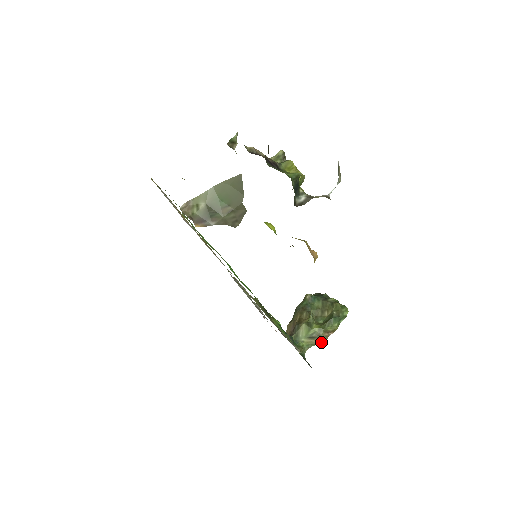
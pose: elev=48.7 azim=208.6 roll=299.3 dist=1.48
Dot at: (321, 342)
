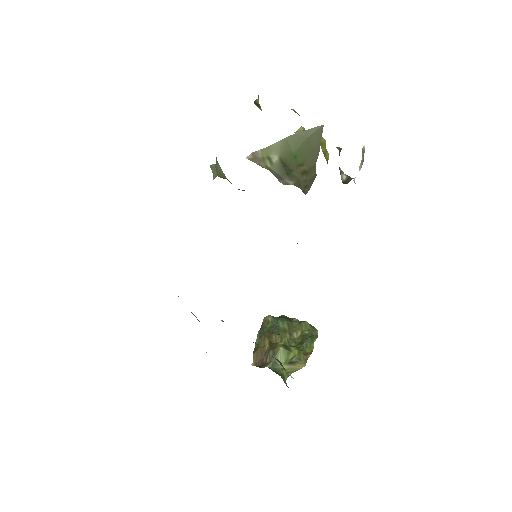
Dot at: (301, 367)
